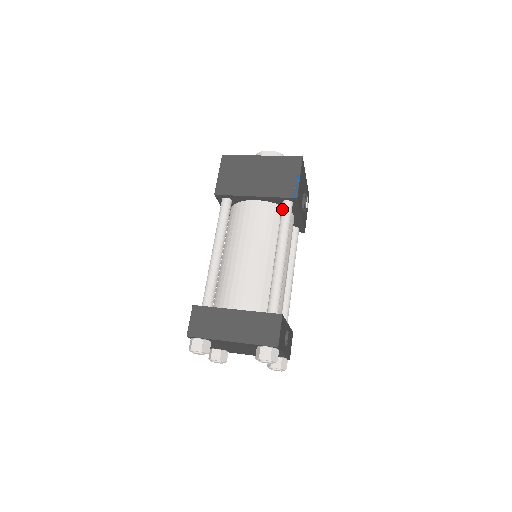
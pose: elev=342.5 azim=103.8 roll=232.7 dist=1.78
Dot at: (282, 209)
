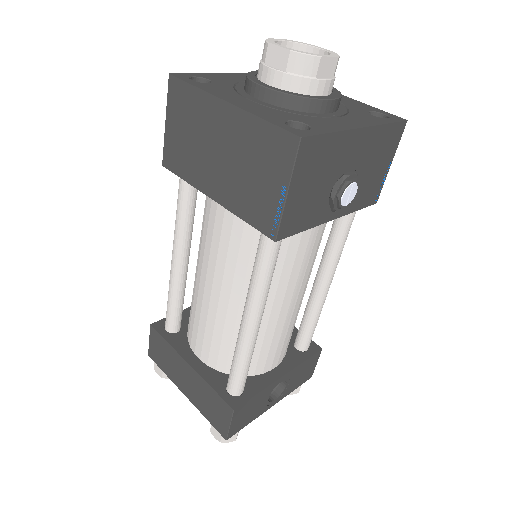
Dot at: occluded
